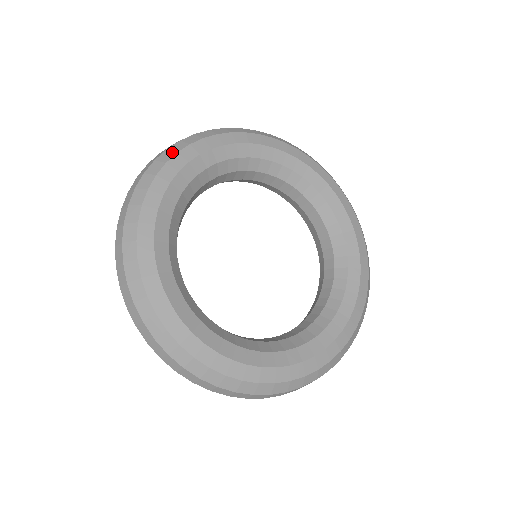
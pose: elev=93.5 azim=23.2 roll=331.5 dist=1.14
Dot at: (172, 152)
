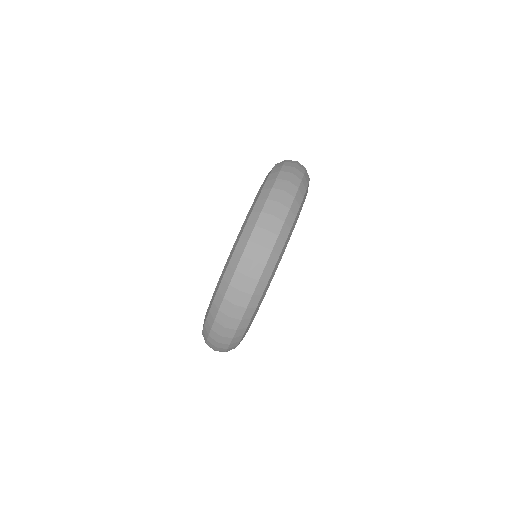
Dot at: (307, 181)
